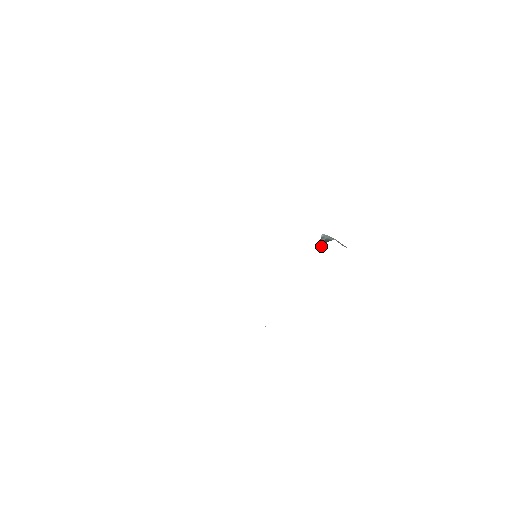
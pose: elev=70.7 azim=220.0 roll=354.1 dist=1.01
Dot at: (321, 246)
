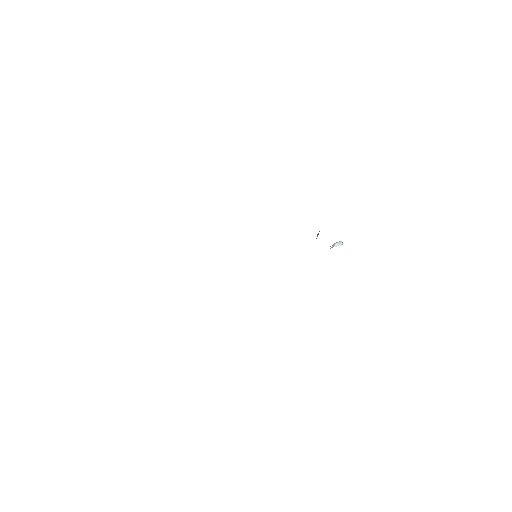
Dot at: occluded
